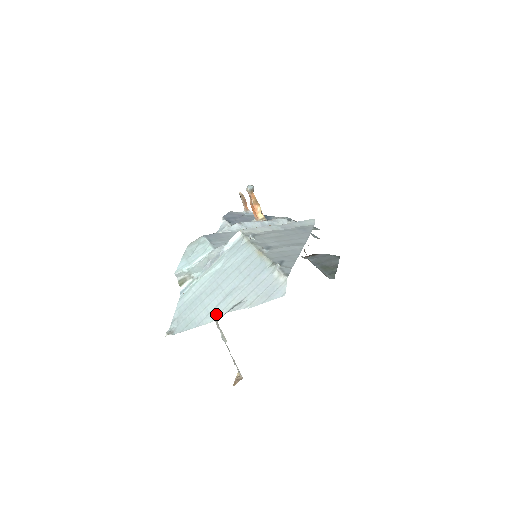
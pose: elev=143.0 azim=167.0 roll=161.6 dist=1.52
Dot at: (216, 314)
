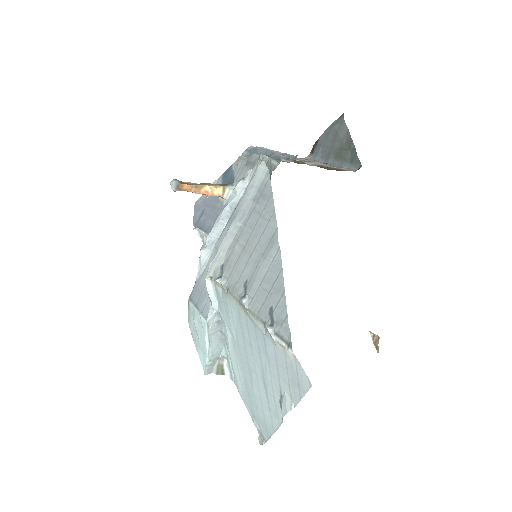
Dot at: (275, 414)
